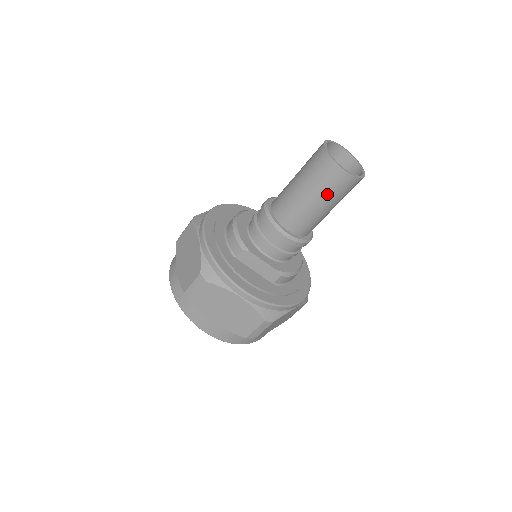
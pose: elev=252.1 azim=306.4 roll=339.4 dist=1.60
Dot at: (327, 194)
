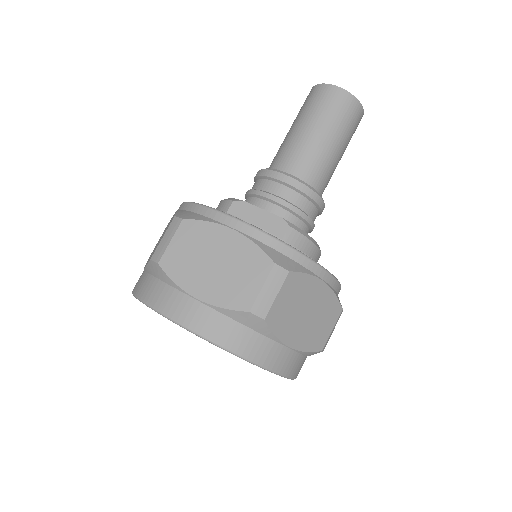
Dot at: (326, 118)
